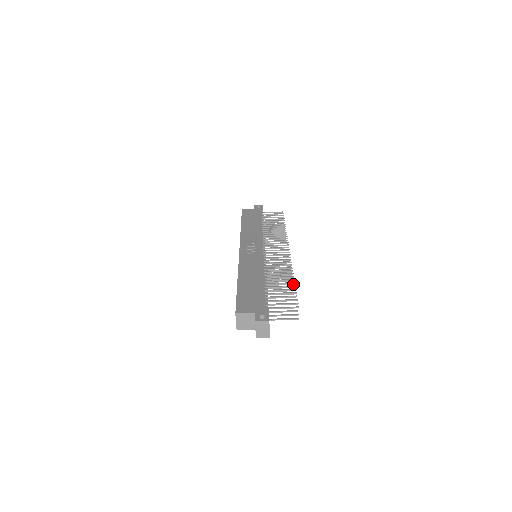
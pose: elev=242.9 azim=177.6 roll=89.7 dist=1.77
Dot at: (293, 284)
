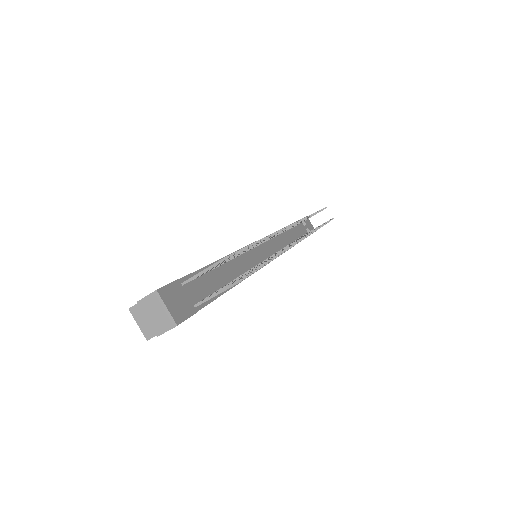
Dot at: (280, 254)
